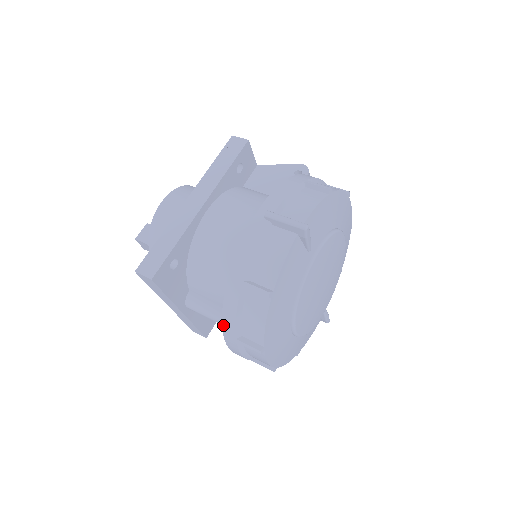
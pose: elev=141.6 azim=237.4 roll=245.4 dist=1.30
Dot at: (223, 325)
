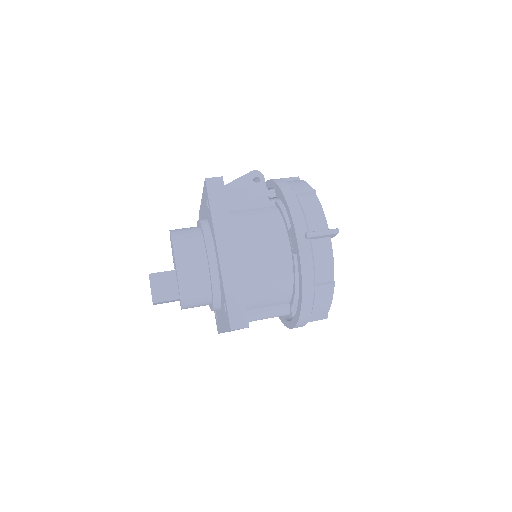
Dot at: (299, 319)
